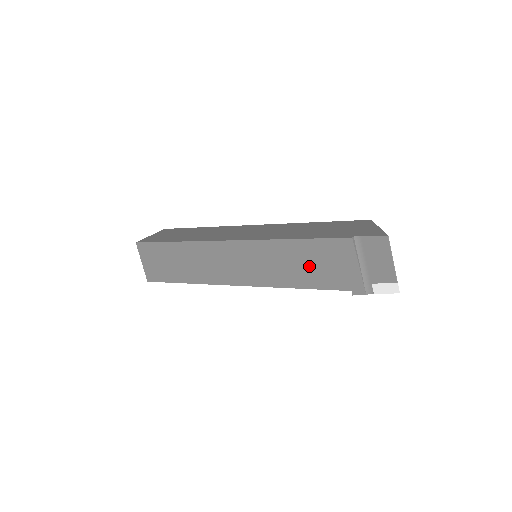
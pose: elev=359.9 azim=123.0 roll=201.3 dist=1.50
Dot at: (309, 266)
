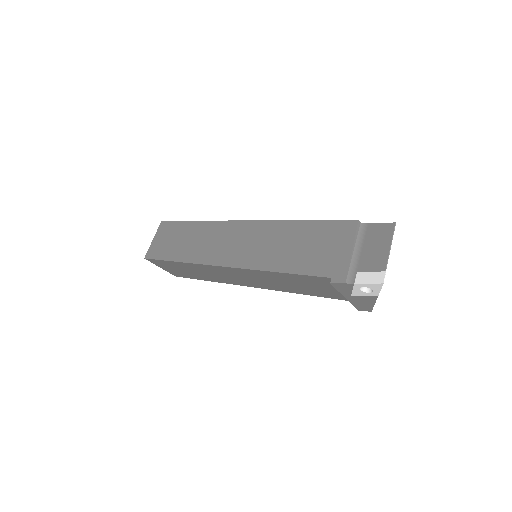
Dot at: (302, 248)
